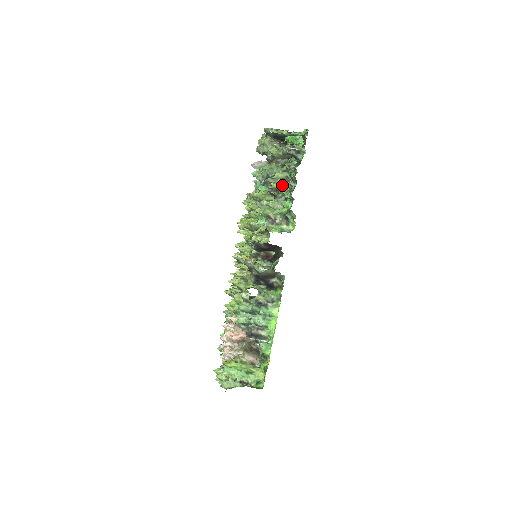
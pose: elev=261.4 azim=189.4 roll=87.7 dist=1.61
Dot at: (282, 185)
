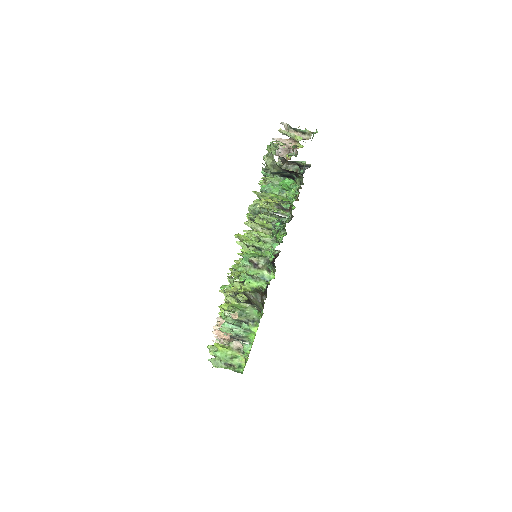
Dot at: (267, 235)
